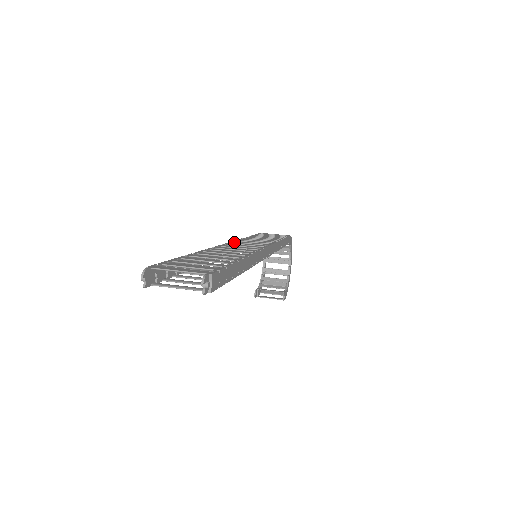
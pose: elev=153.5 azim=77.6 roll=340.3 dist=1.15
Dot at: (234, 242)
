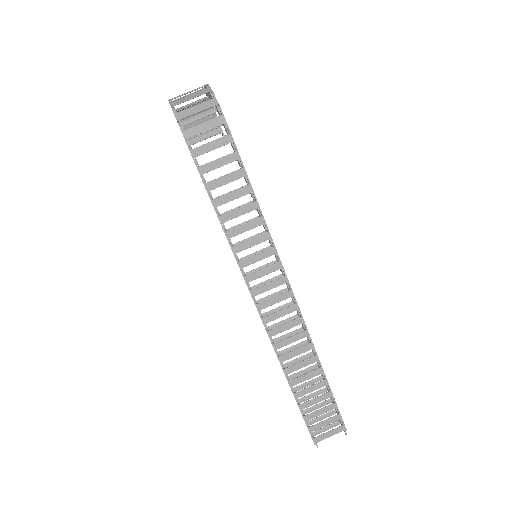
Dot at: occluded
